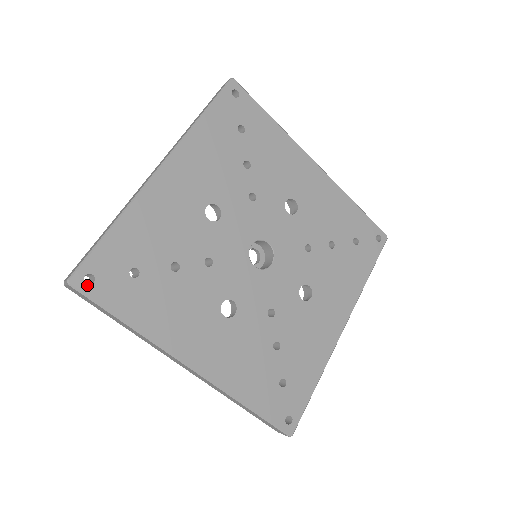
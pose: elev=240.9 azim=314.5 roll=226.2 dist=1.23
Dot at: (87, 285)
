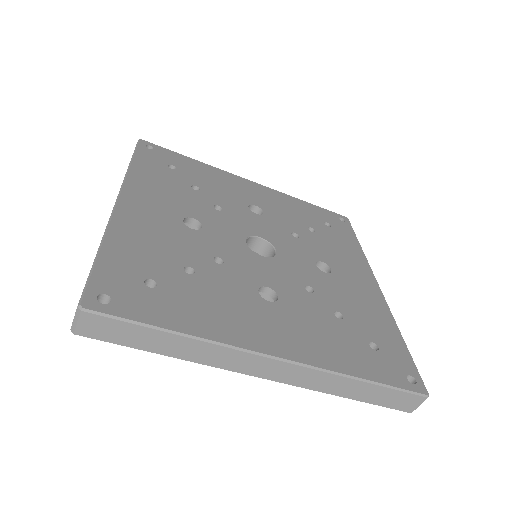
Dot at: (105, 305)
